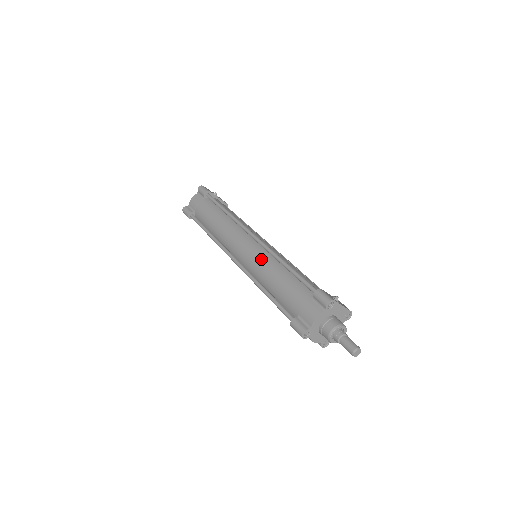
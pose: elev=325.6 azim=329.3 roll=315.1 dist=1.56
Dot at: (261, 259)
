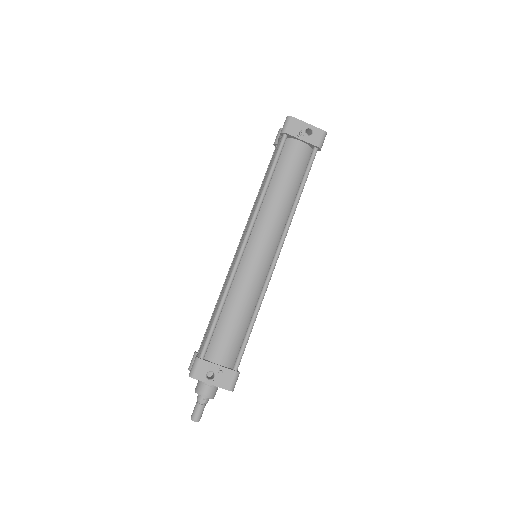
Dot at: (228, 275)
